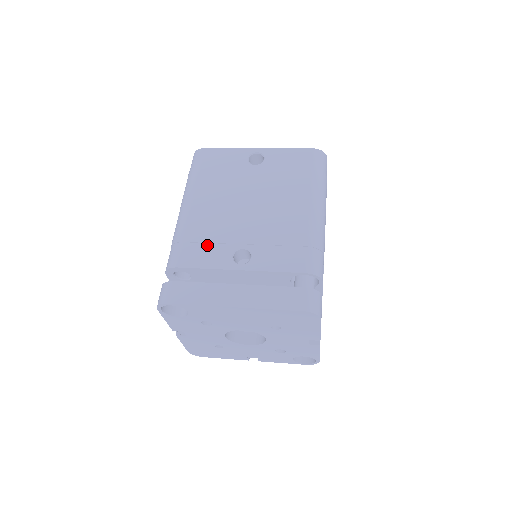
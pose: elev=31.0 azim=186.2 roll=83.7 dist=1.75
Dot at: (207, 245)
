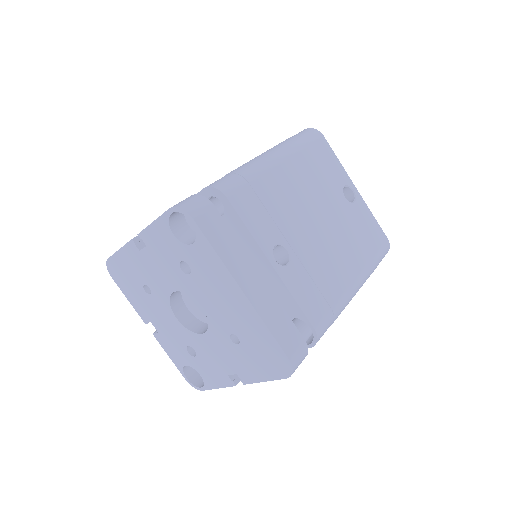
Dot at: (265, 211)
